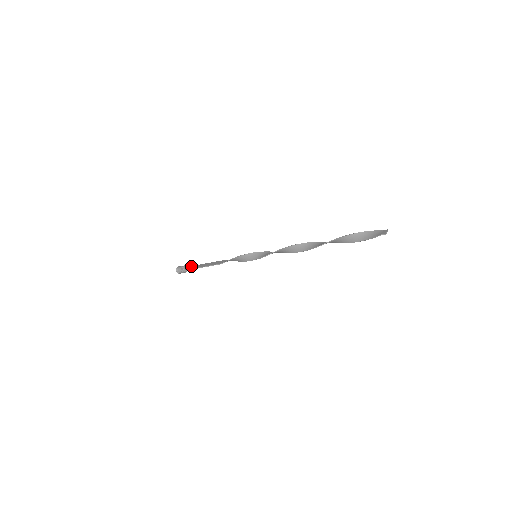
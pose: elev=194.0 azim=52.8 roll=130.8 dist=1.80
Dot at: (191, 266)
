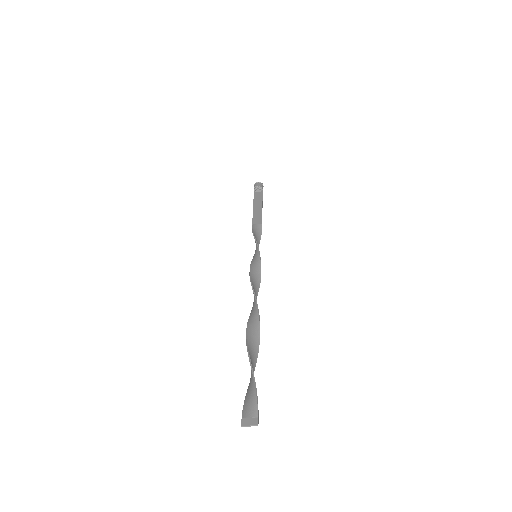
Dot at: (261, 194)
